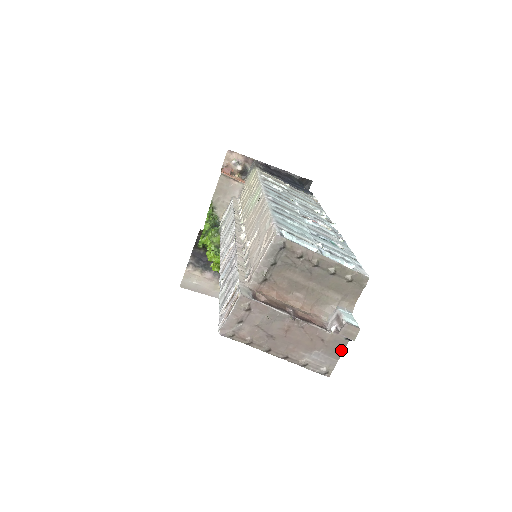
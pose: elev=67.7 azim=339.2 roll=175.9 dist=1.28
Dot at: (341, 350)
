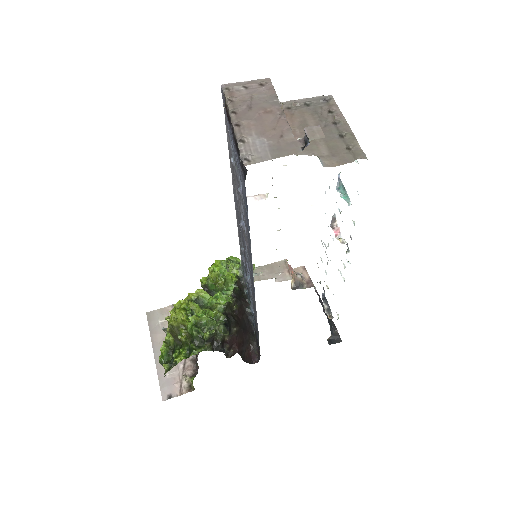
Dot at: (285, 154)
